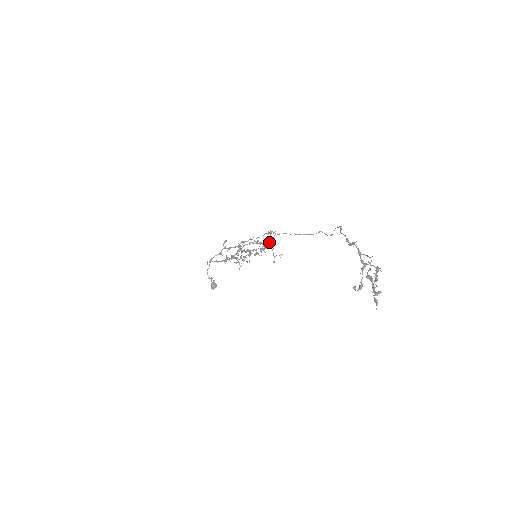
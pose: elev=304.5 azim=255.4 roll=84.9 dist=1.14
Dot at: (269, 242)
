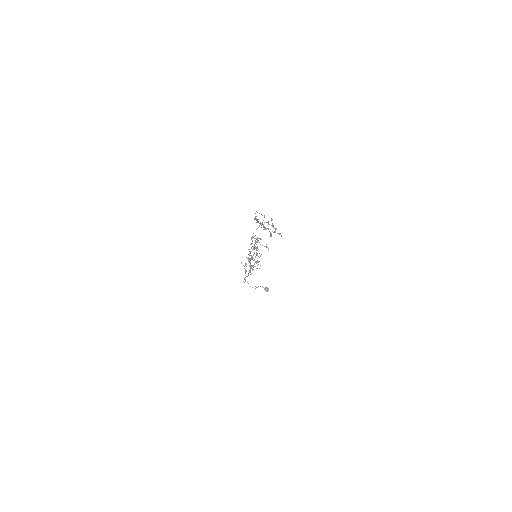
Dot at: occluded
